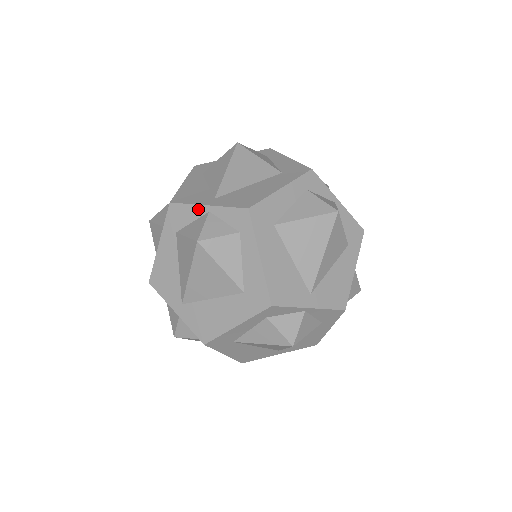
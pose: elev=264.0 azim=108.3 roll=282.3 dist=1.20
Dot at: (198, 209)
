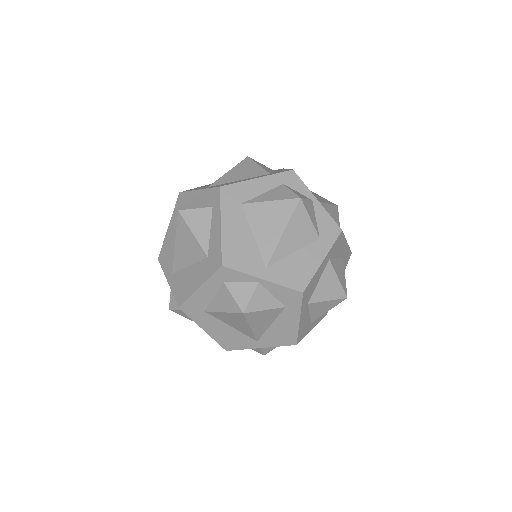
Dot at: occluded
